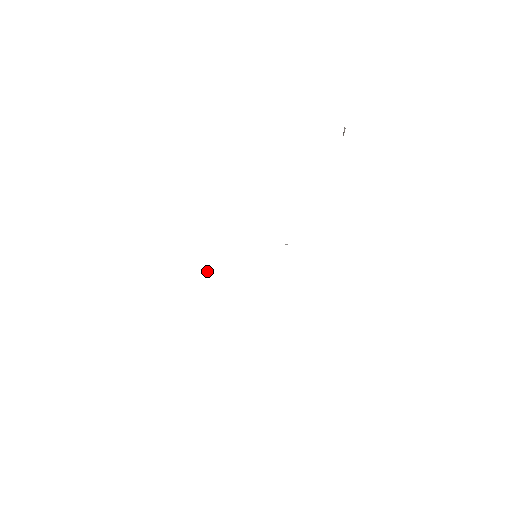
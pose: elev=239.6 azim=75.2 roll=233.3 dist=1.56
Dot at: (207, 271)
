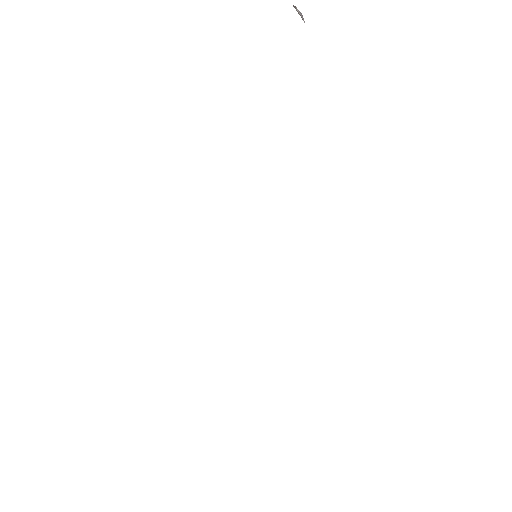
Dot at: occluded
